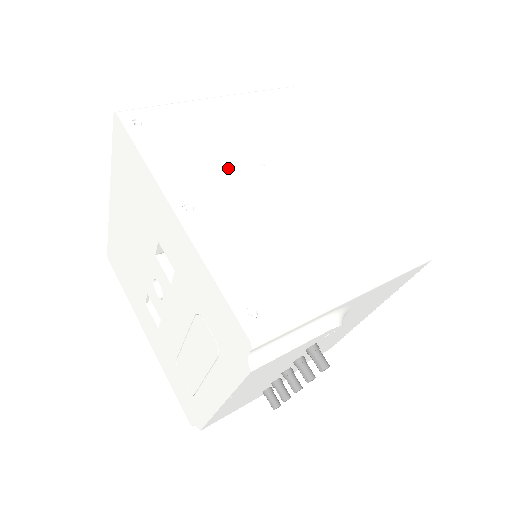
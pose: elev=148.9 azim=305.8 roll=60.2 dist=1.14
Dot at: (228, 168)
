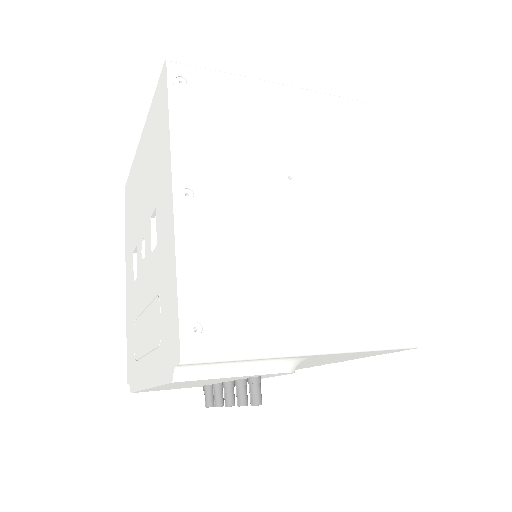
Dot at: (250, 167)
